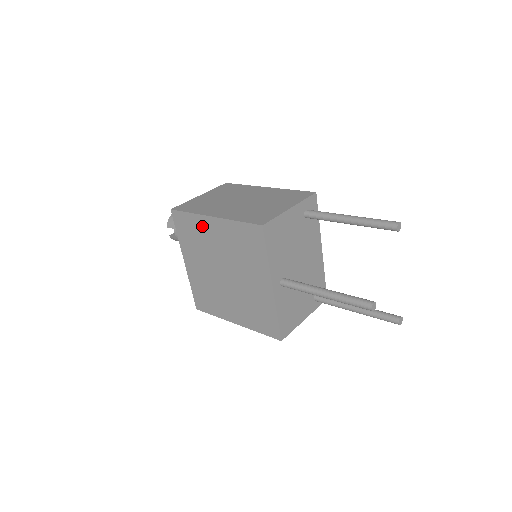
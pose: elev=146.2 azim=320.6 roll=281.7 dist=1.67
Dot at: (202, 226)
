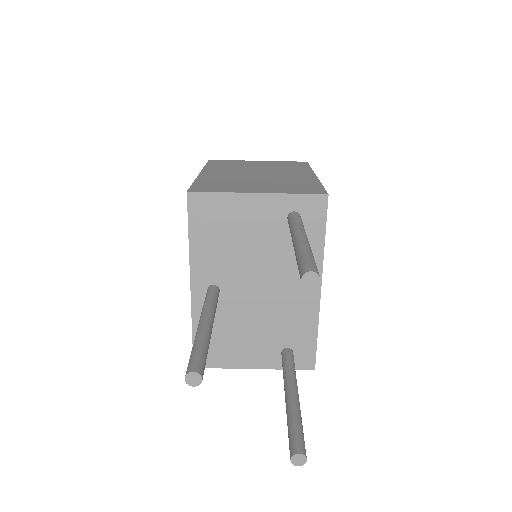
Dot at: occluded
